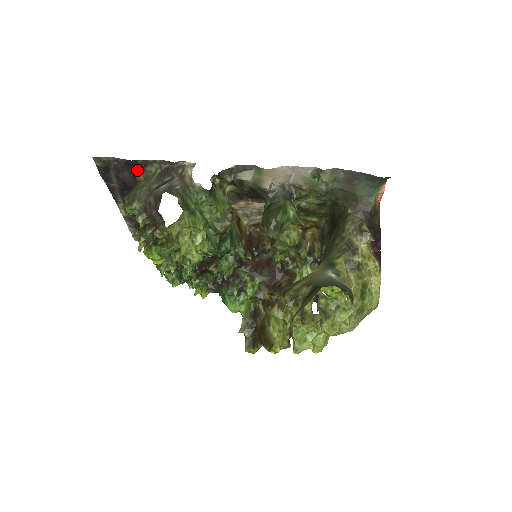
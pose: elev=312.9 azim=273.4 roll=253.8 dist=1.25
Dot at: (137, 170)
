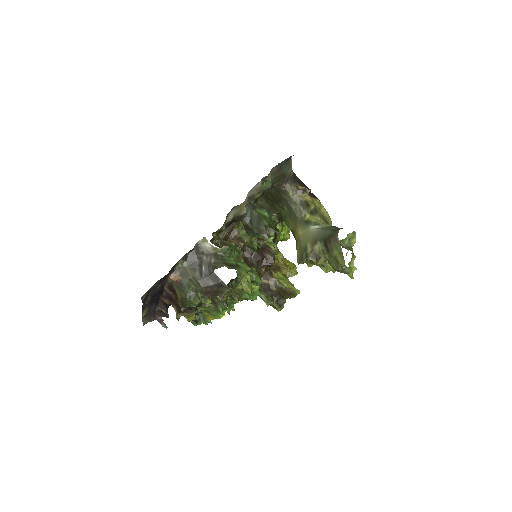
Dot at: (168, 276)
